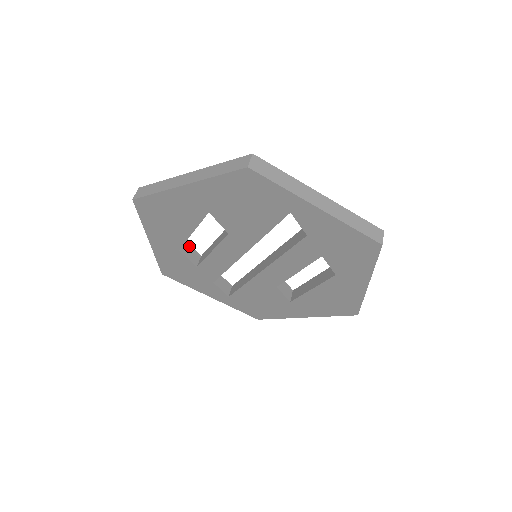
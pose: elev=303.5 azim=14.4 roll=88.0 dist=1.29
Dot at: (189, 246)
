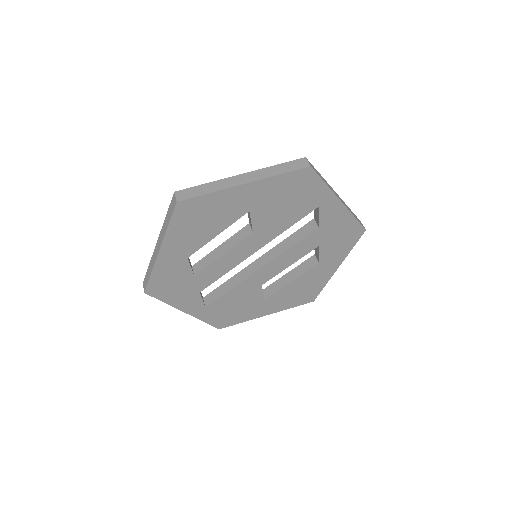
Dot at: occluded
